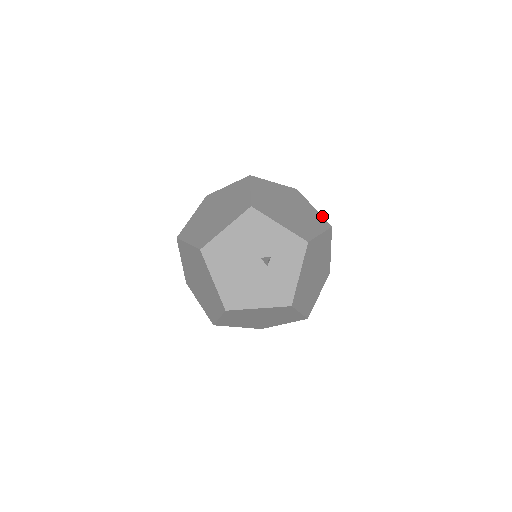
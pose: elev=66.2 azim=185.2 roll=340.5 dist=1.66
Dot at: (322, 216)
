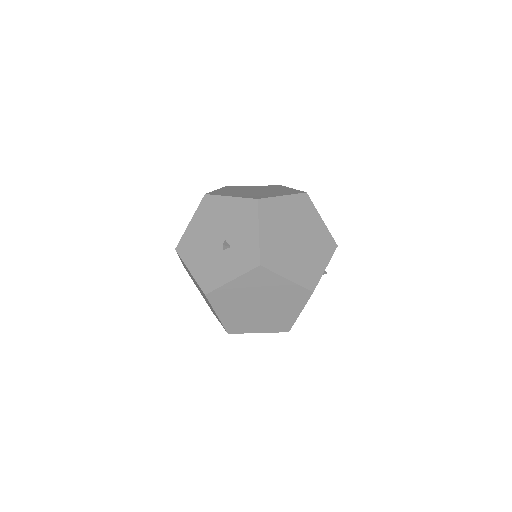
Dot at: occluded
